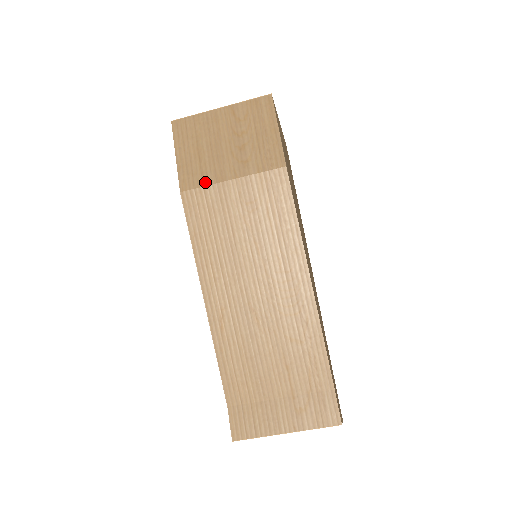
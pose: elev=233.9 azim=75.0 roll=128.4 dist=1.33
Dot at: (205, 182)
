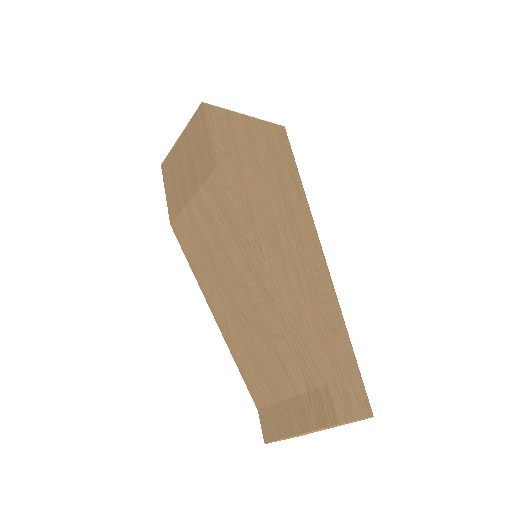
Dot at: (179, 209)
